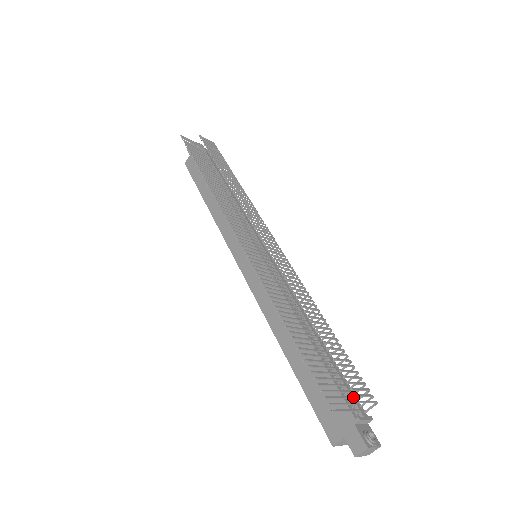
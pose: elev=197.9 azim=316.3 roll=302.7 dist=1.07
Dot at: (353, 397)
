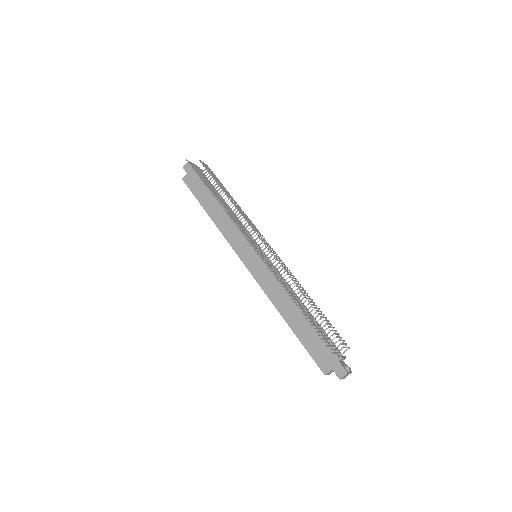
Dot at: (335, 346)
